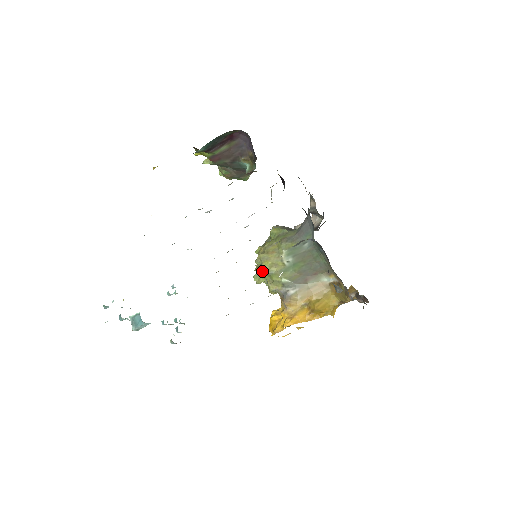
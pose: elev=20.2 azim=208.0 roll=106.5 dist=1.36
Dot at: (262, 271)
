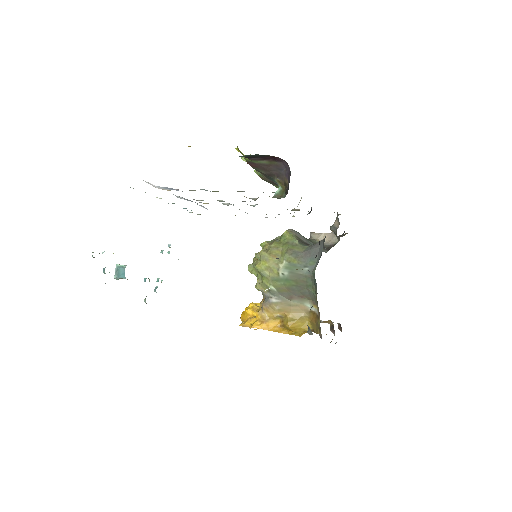
Dot at: (257, 268)
